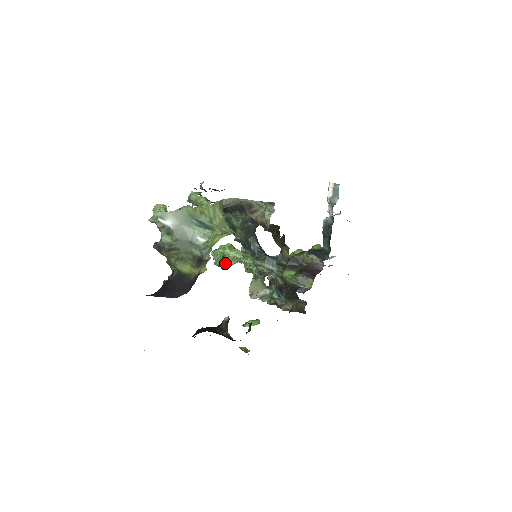
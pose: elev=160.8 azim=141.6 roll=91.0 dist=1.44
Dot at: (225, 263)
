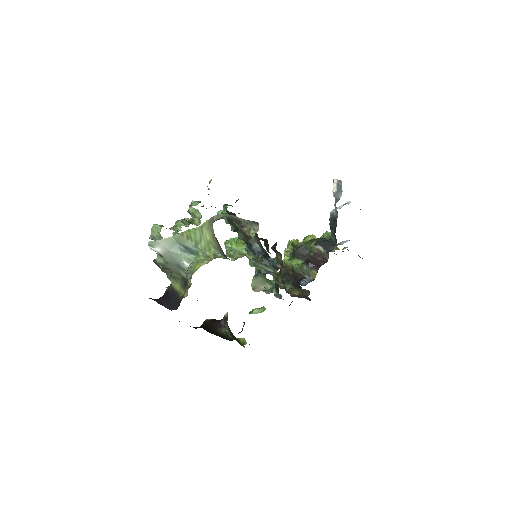
Dot at: (234, 256)
